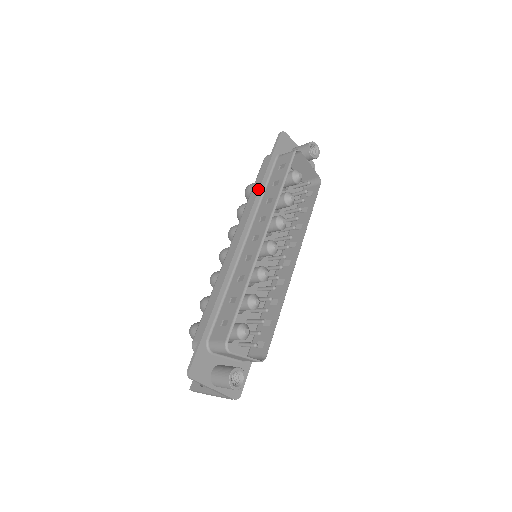
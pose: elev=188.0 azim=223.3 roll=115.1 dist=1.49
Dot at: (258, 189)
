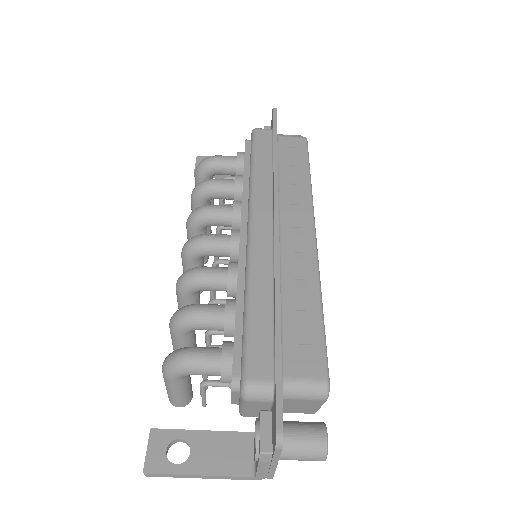
Dot at: (277, 166)
